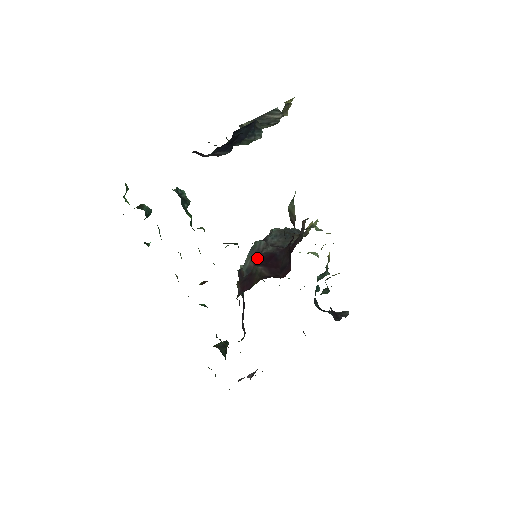
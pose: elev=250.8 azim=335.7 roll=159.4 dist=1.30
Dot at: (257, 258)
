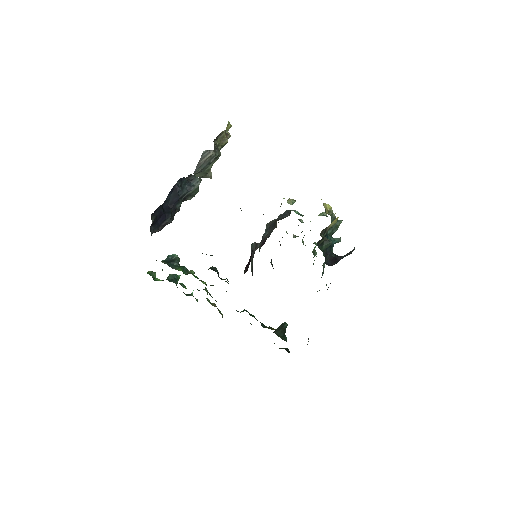
Dot at: (252, 259)
